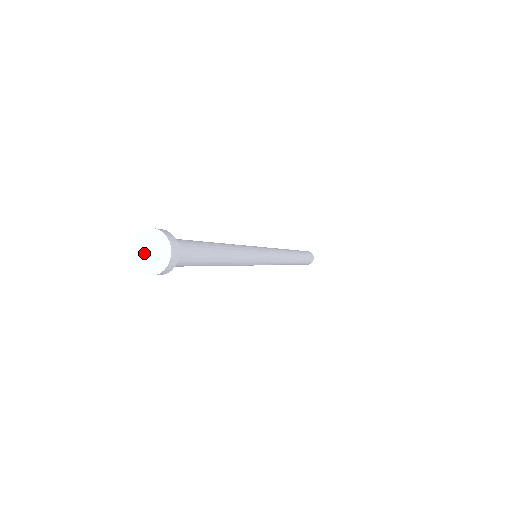
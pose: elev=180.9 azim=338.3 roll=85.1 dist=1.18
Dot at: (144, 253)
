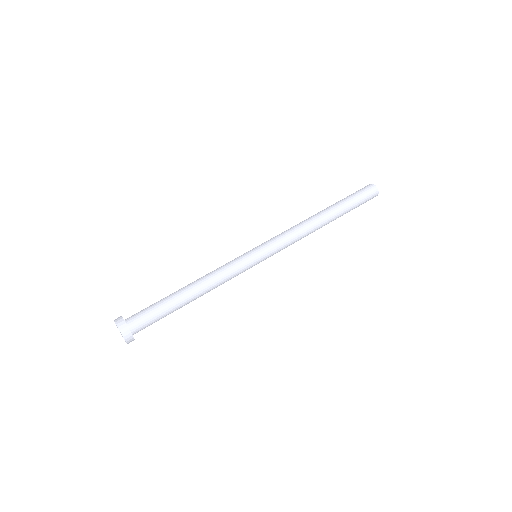
Dot at: occluded
